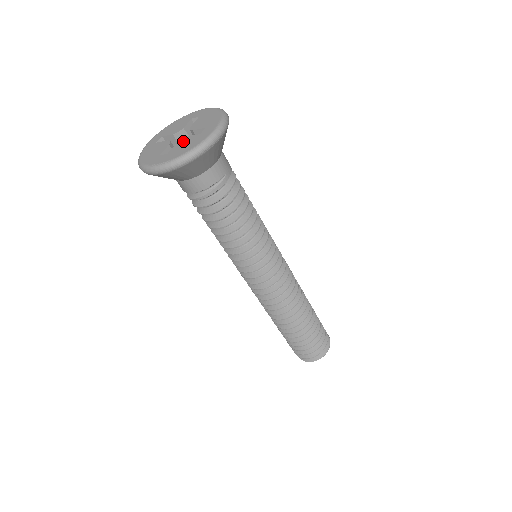
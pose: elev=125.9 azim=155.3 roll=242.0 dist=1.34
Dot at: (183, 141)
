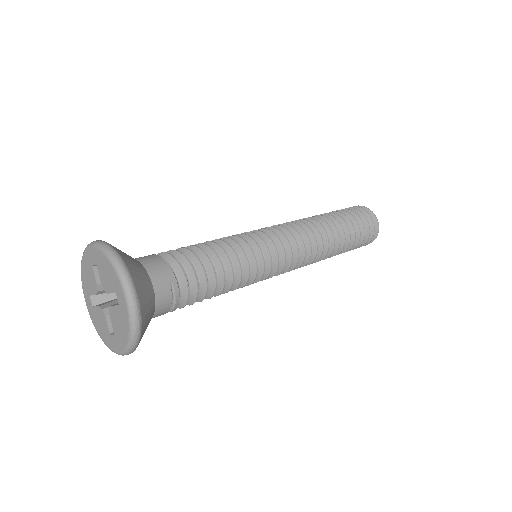
Dot at: (113, 315)
